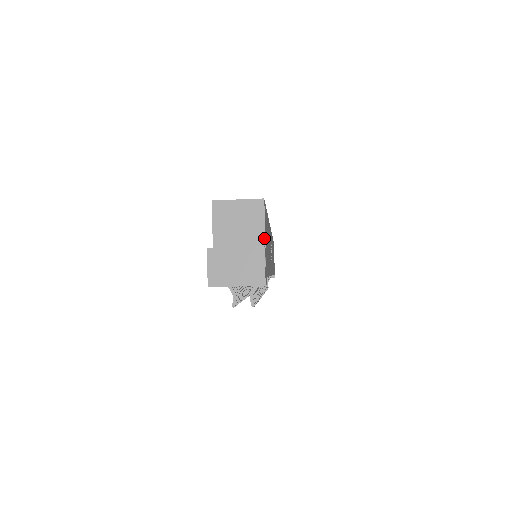
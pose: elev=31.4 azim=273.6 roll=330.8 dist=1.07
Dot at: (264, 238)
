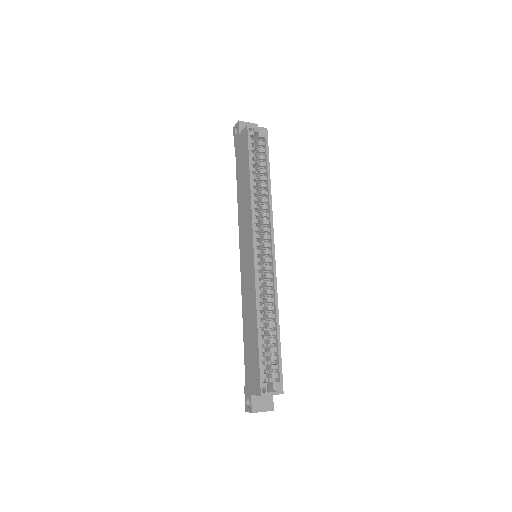
Dot at: occluded
